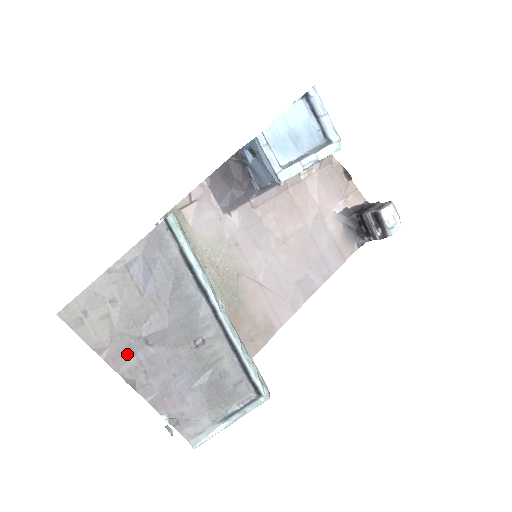
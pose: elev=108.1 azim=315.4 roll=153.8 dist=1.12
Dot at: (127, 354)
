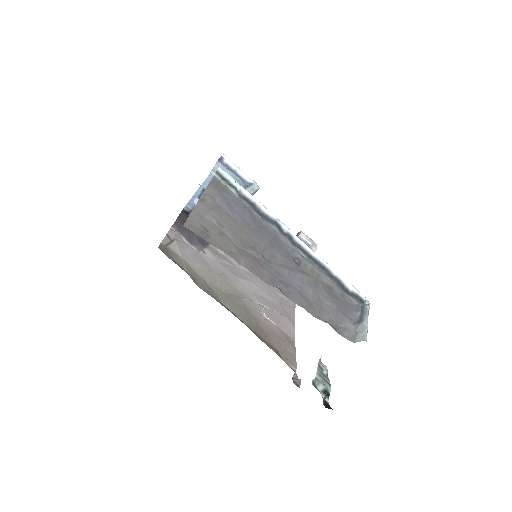
Dot at: (258, 266)
